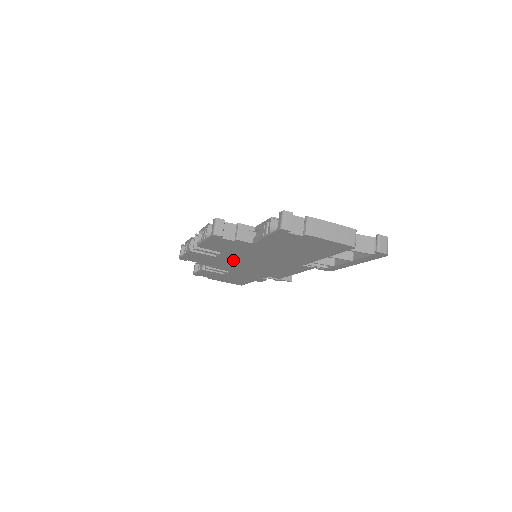
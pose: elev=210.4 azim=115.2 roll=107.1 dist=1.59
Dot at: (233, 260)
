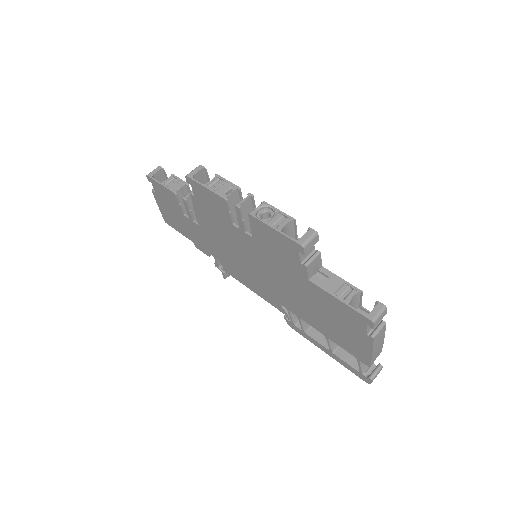
Dot at: (238, 240)
